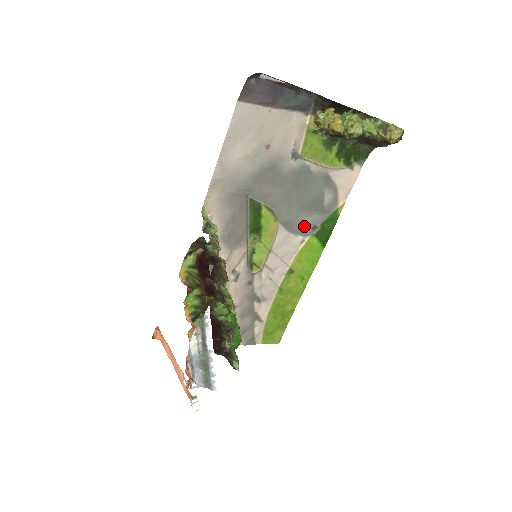
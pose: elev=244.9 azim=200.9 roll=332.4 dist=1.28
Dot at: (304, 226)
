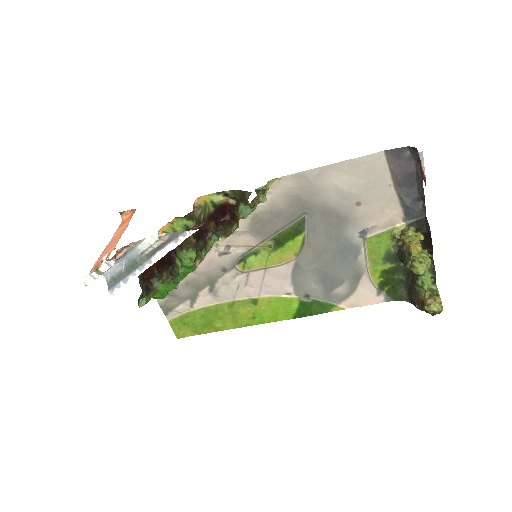
Dot at: (304, 285)
